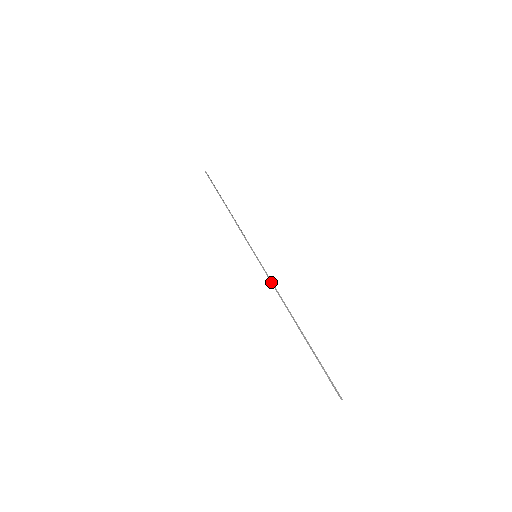
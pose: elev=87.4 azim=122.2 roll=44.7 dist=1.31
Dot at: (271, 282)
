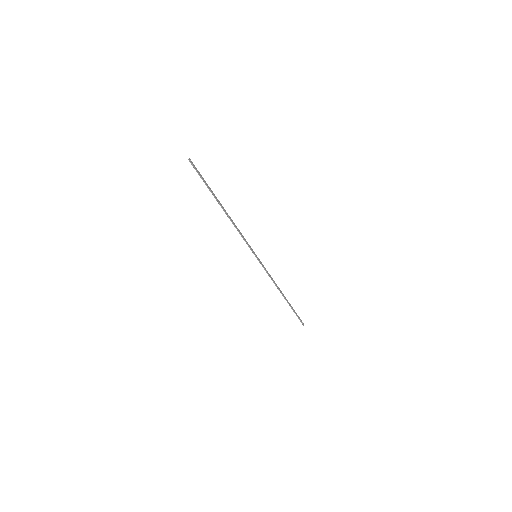
Dot at: (268, 275)
